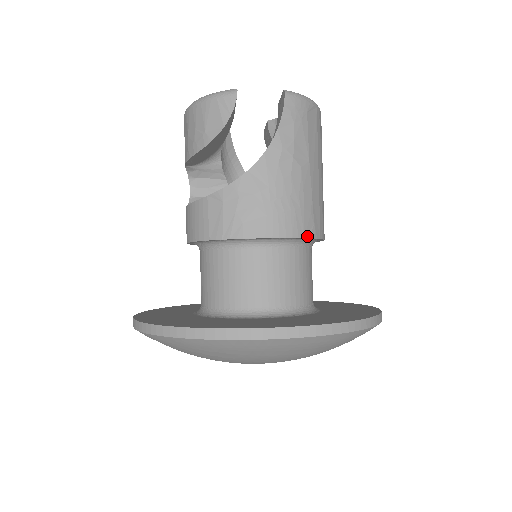
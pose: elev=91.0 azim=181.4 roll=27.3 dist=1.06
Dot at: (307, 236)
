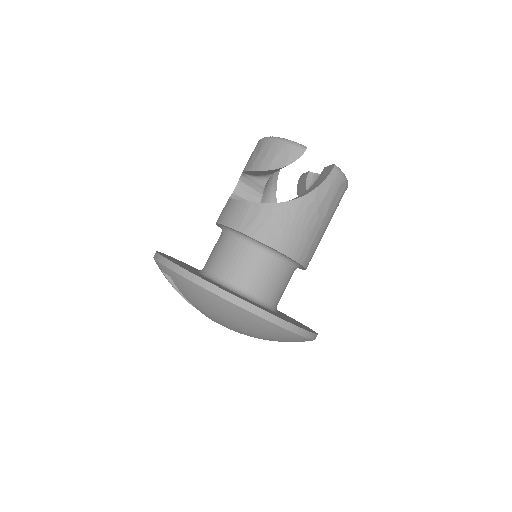
Dot at: (299, 262)
